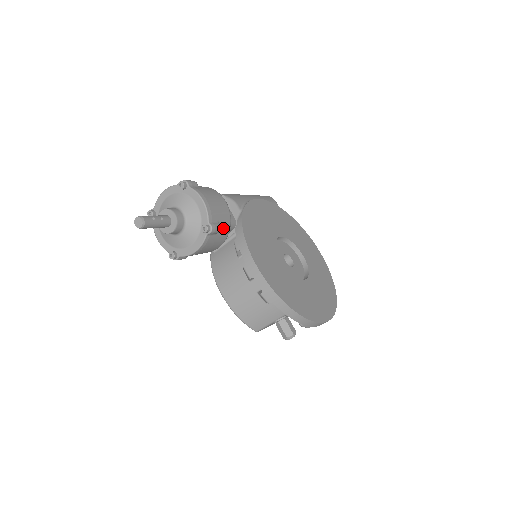
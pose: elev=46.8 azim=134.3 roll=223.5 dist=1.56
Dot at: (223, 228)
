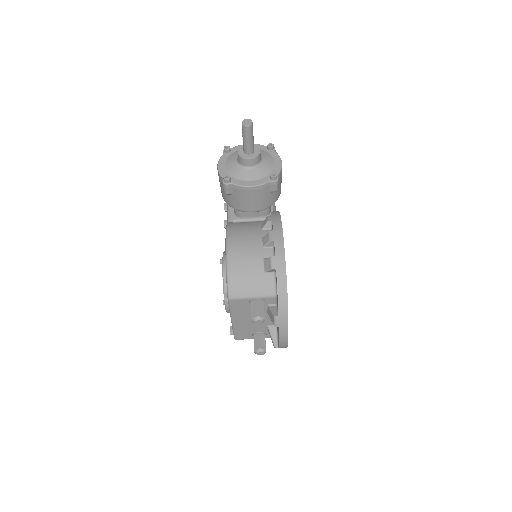
Dot at: (273, 196)
